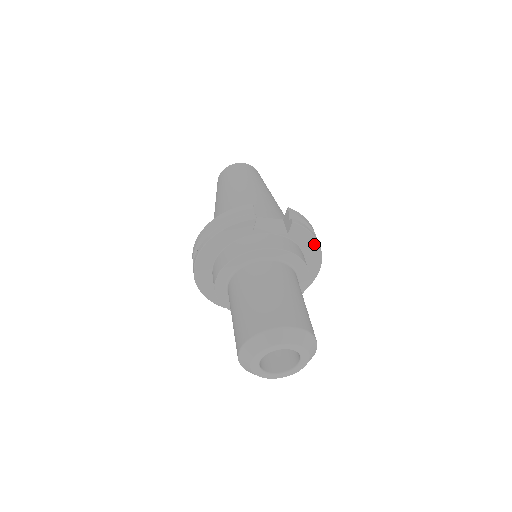
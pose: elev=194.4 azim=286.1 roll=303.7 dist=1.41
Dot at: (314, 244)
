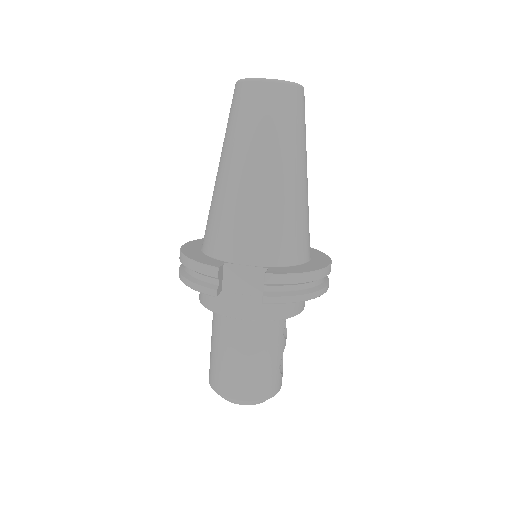
Dot at: occluded
